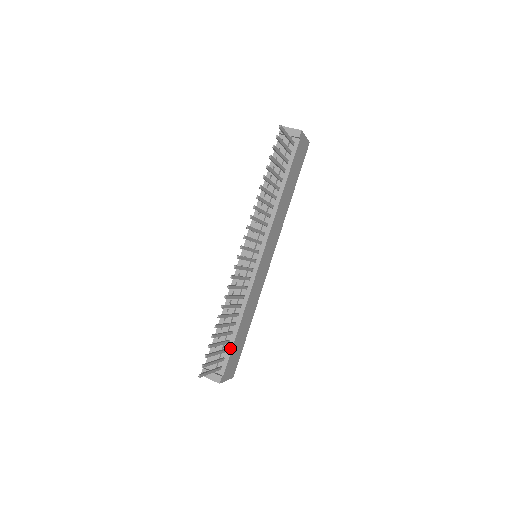
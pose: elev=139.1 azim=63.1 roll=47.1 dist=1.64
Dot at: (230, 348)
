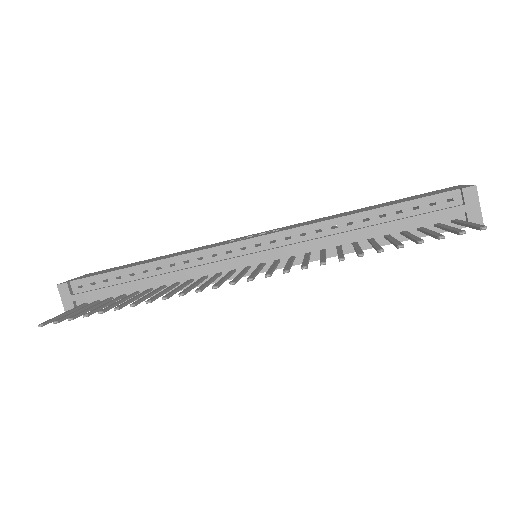
Dot at: occluded
